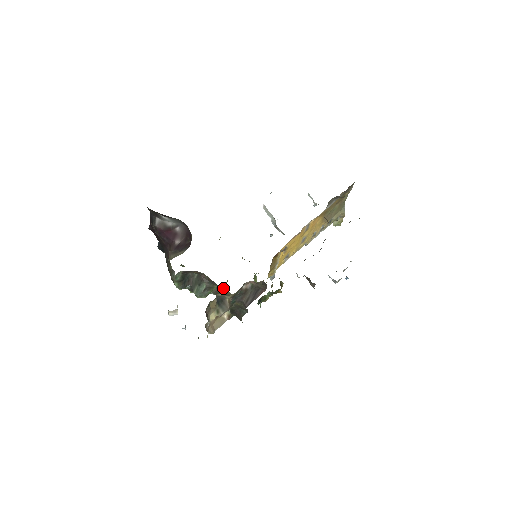
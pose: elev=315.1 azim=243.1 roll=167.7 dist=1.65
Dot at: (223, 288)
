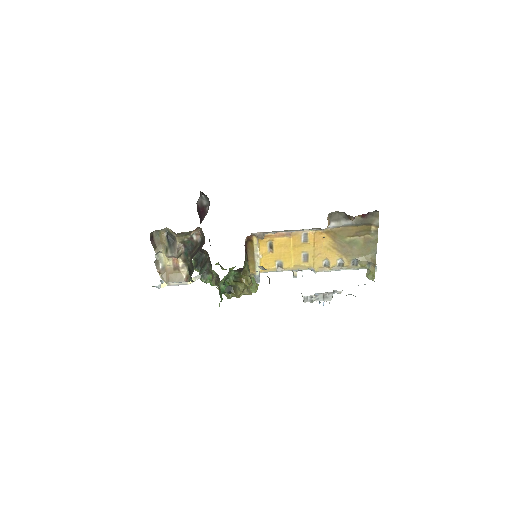
Dot at: occluded
